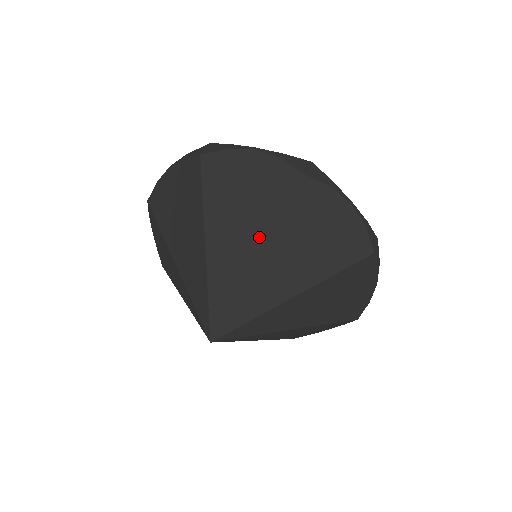
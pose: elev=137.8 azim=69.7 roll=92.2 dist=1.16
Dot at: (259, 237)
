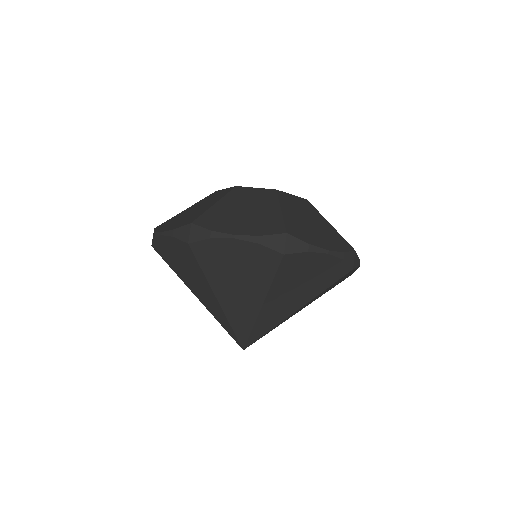
Dot at: (258, 294)
